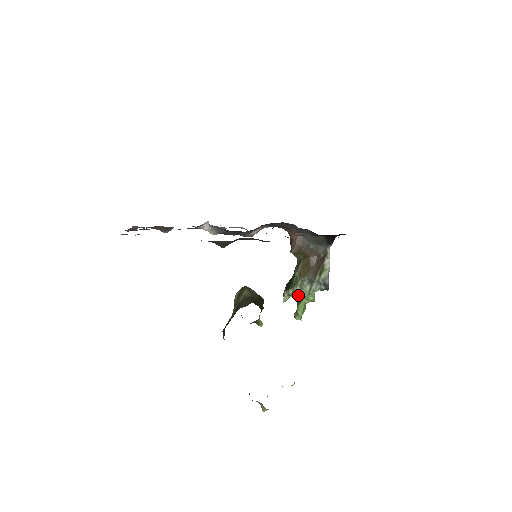
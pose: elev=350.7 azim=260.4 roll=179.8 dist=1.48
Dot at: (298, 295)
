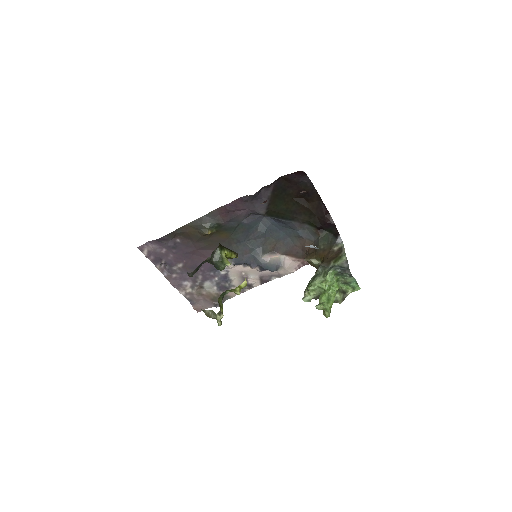
Dot at: (312, 282)
